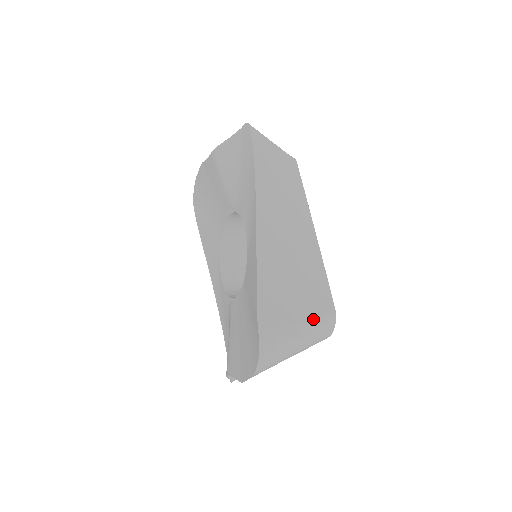
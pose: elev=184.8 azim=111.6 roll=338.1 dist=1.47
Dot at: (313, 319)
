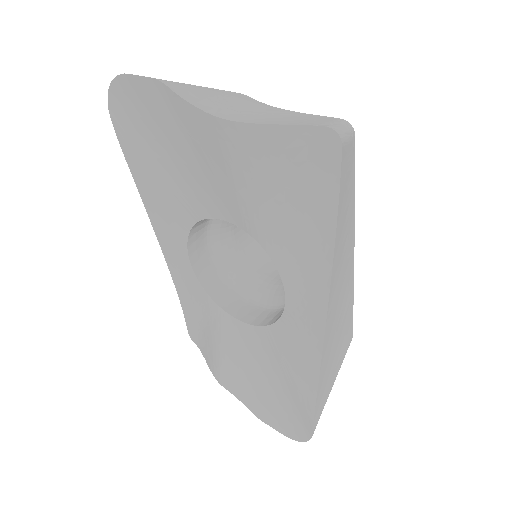
Dot at: (340, 367)
